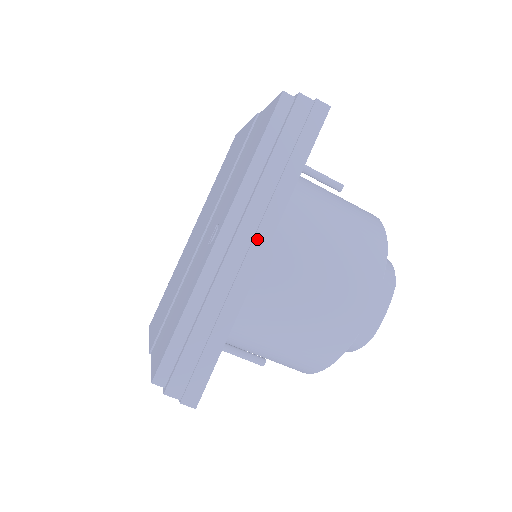
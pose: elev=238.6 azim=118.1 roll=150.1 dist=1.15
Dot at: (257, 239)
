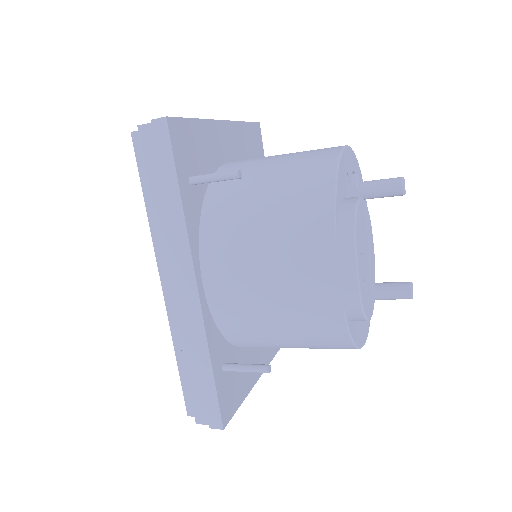
Dot at: (183, 274)
